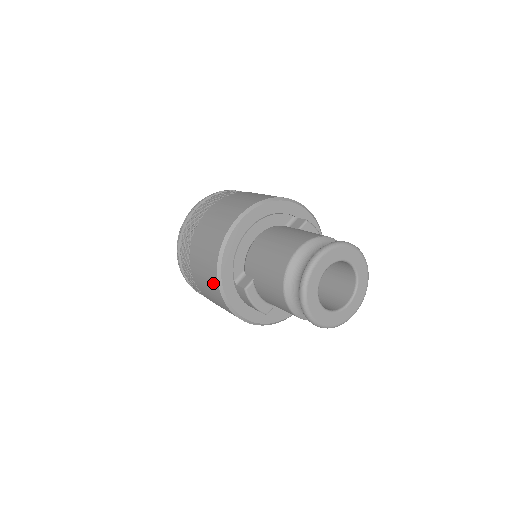
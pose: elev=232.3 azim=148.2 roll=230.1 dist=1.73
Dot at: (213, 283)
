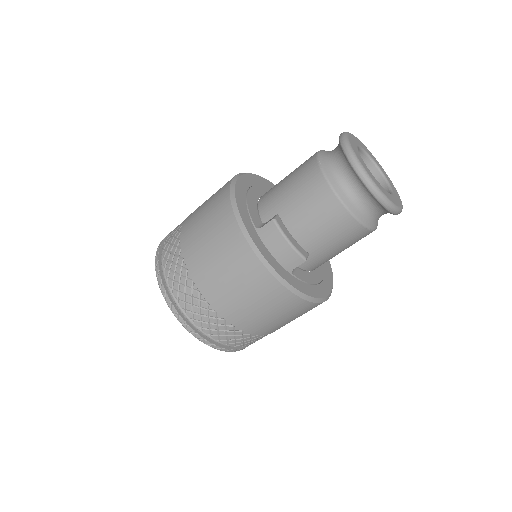
Dot at: (230, 235)
